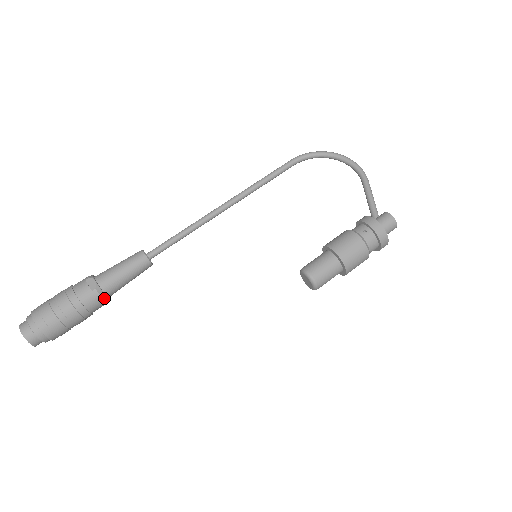
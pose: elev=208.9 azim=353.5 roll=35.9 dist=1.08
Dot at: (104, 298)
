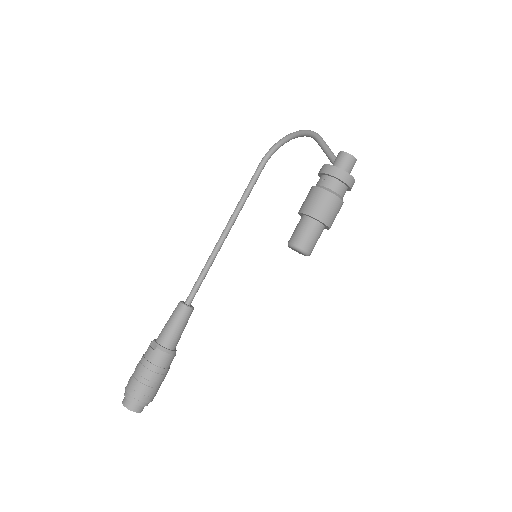
Dot at: (167, 352)
